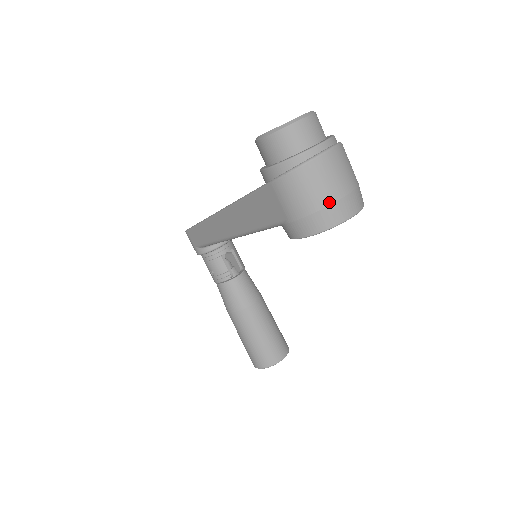
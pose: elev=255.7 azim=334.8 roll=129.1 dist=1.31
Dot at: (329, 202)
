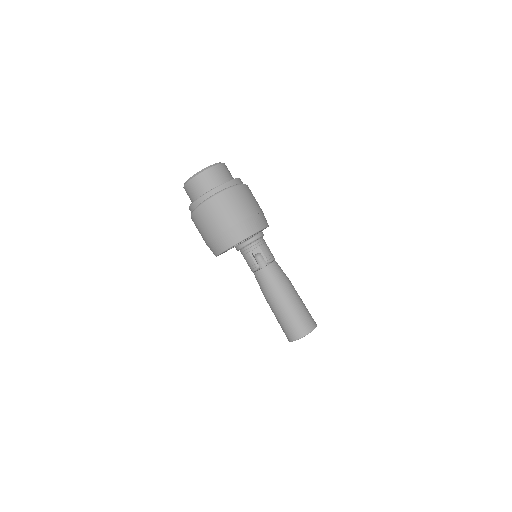
Dot at: (216, 234)
